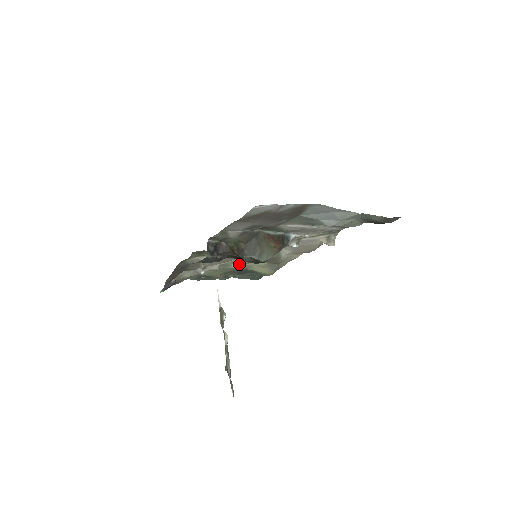
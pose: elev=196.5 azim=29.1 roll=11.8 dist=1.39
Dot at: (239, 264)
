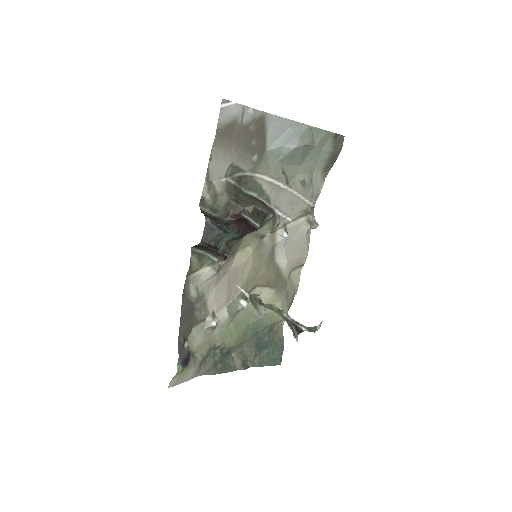
Dot at: (247, 300)
